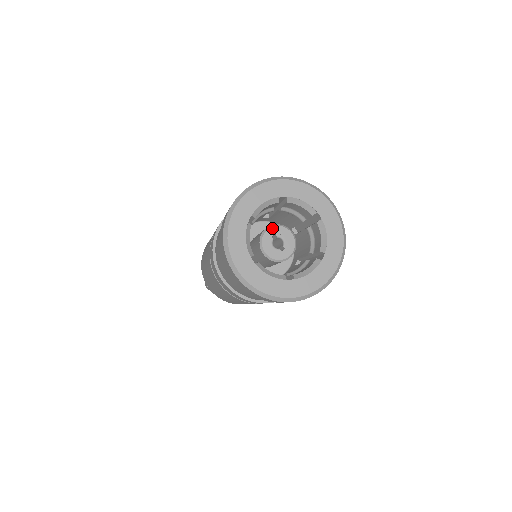
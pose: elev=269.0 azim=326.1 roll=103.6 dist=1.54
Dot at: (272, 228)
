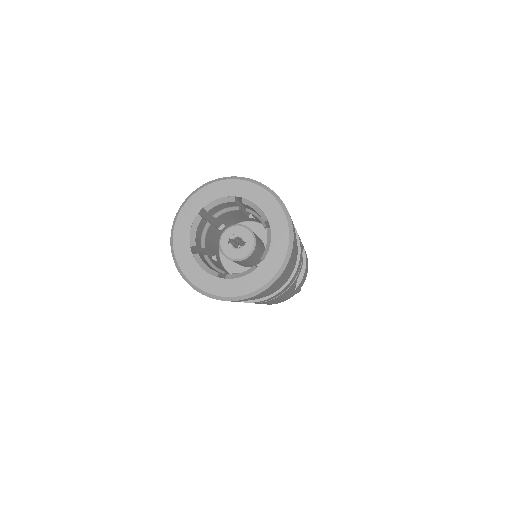
Dot at: (223, 237)
